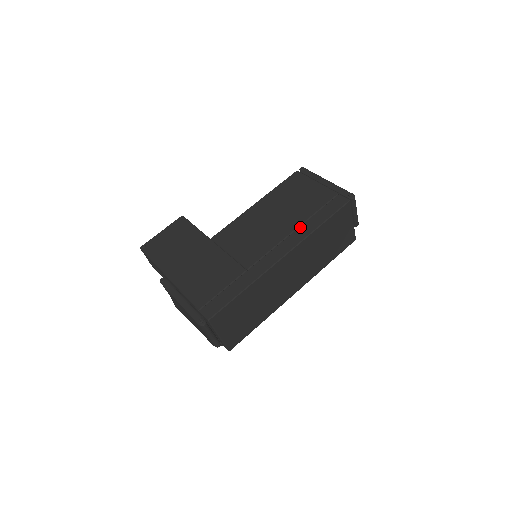
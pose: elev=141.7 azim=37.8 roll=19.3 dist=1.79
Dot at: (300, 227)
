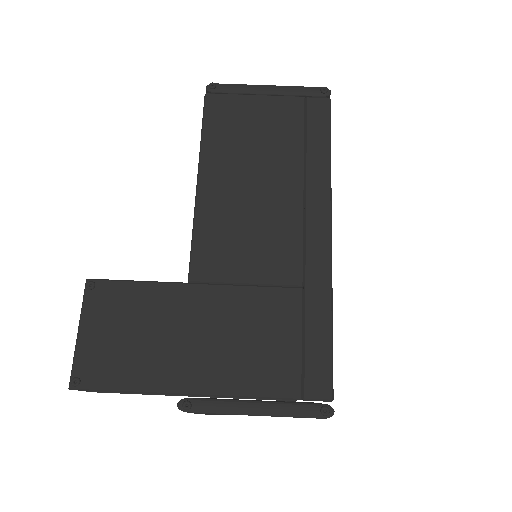
Dot at: (307, 176)
